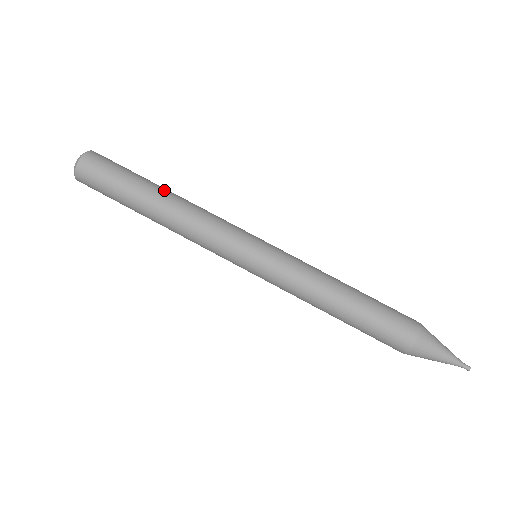
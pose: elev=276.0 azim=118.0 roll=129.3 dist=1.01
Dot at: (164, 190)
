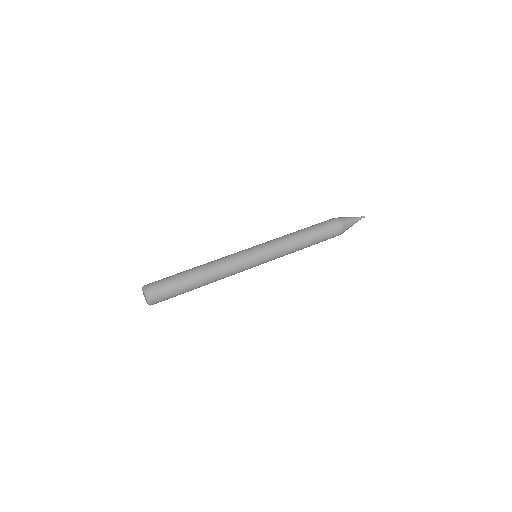
Dot at: occluded
